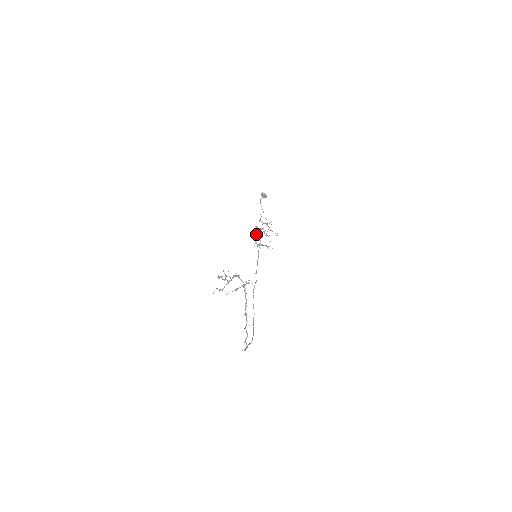
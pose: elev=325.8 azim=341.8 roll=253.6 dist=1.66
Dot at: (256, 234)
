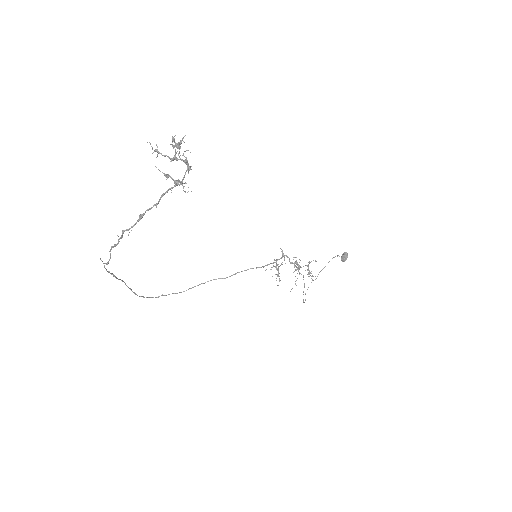
Dot at: occluded
